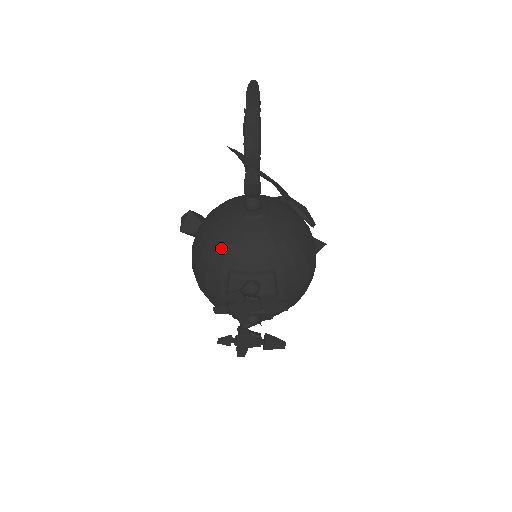
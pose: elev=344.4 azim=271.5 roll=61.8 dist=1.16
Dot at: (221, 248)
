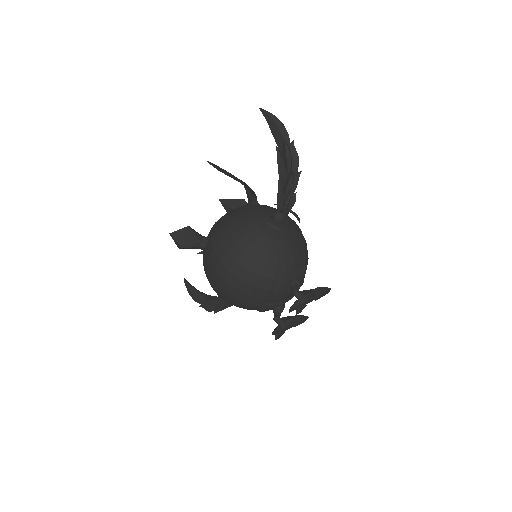
Dot at: (271, 259)
